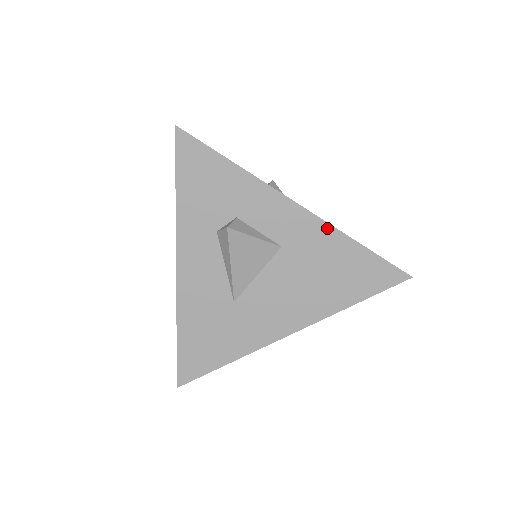
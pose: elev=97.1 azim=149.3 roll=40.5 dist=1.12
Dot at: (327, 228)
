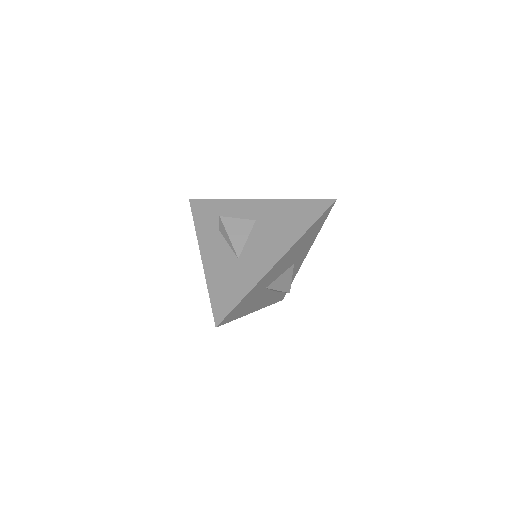
Dot at: (277, 202)
